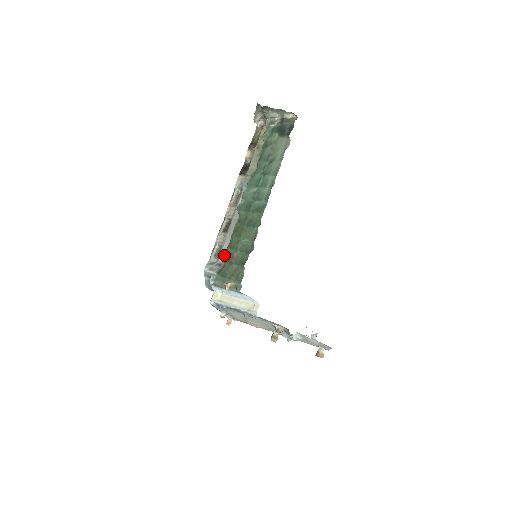
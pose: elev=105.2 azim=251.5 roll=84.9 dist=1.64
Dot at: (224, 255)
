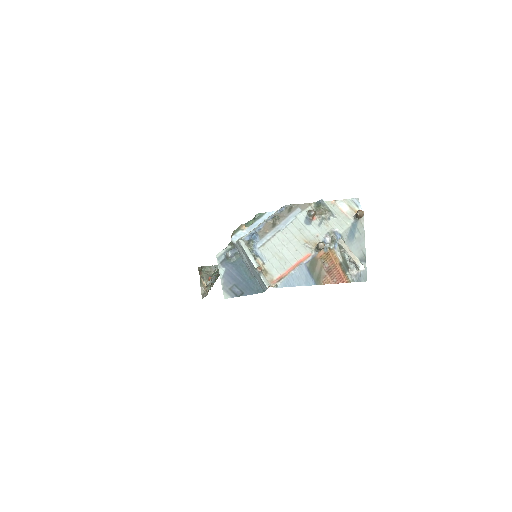
Dot at: occluded
